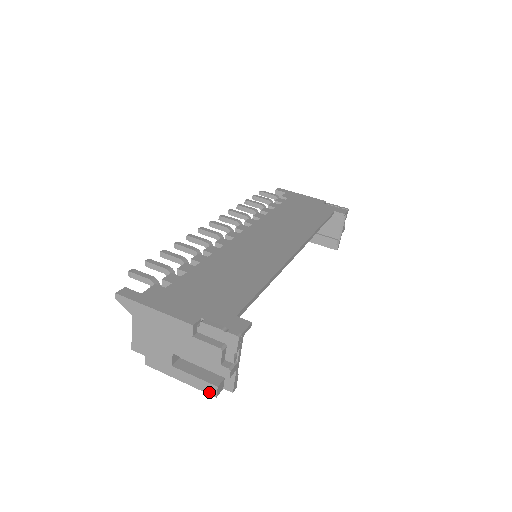
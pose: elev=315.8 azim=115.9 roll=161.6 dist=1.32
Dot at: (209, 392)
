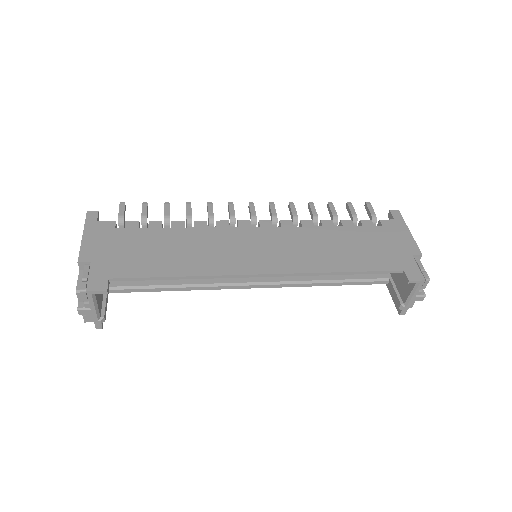
Dot at: occluded
